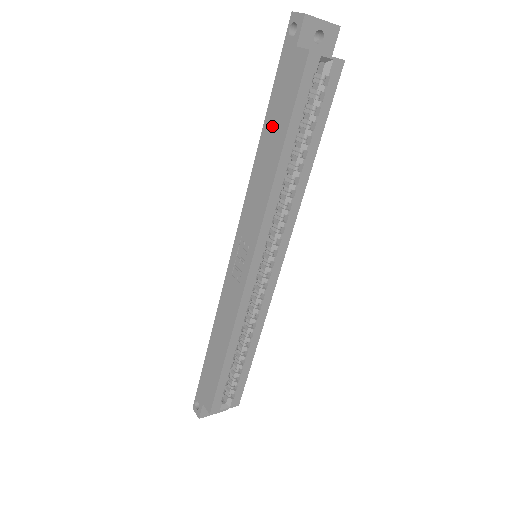
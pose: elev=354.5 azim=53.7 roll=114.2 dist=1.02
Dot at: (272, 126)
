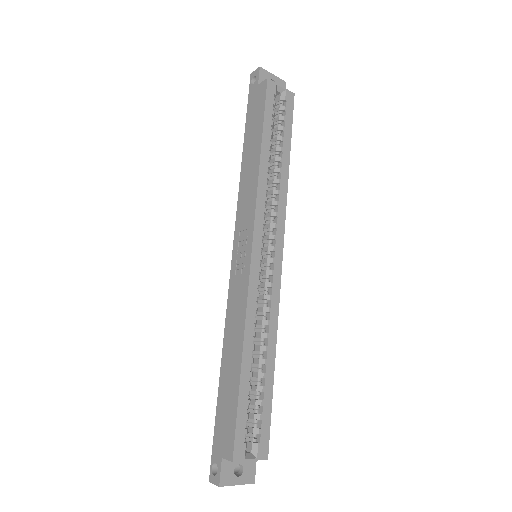
Dot at: (250, 138)
